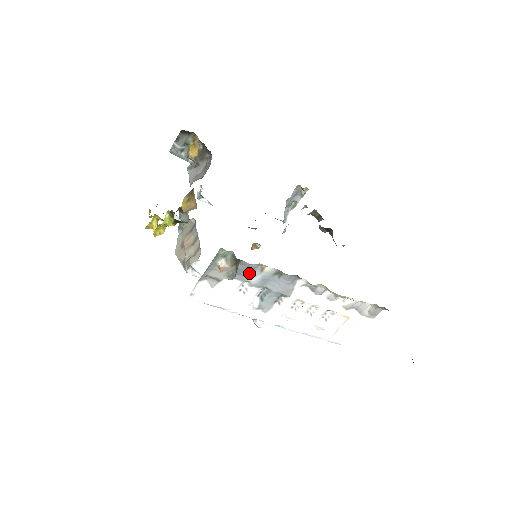
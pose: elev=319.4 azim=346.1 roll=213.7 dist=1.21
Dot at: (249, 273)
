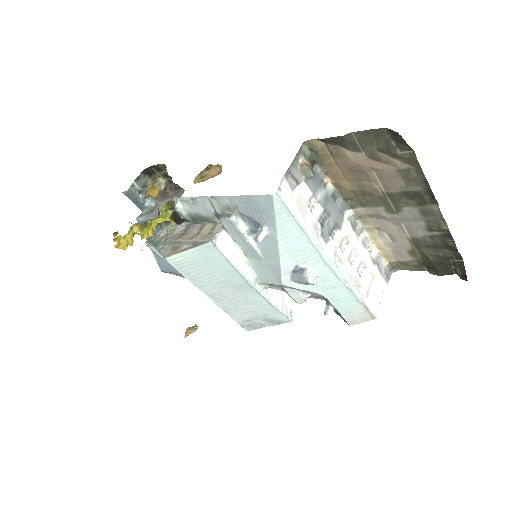
Dot at: (318, 184)
